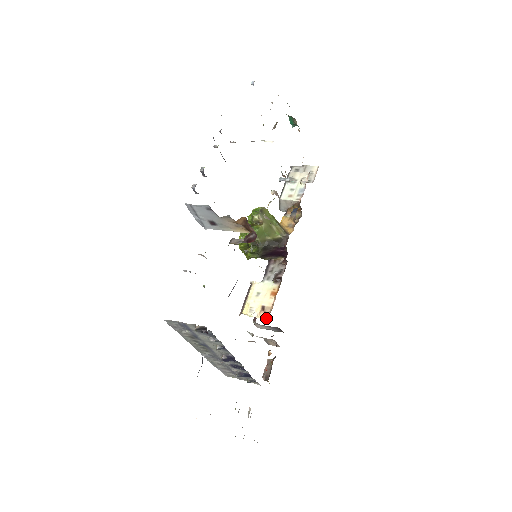
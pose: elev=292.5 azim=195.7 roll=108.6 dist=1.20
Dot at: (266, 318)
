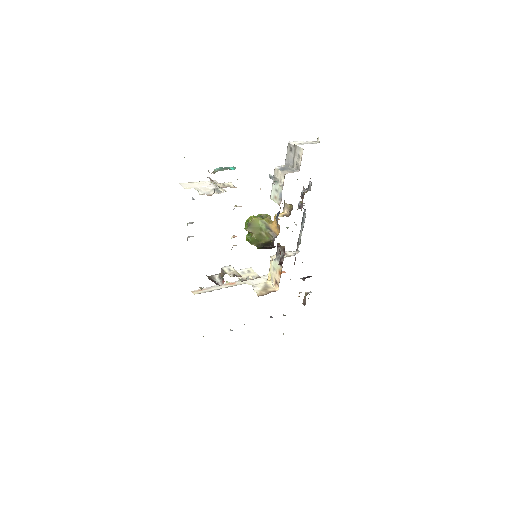
Dot at: (277, 290)
